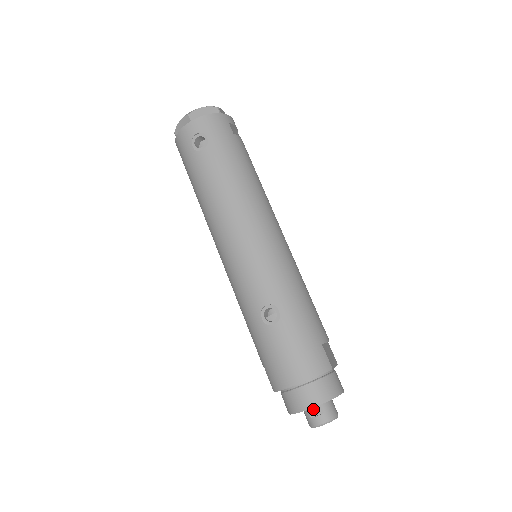
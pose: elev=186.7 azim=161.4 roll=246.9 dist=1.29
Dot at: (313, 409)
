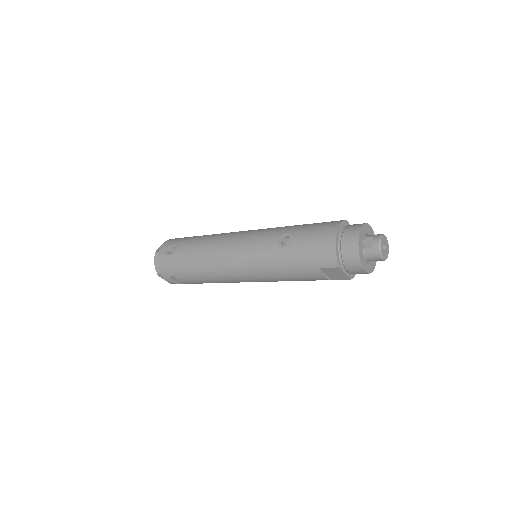
Dot at: (366, 245)
